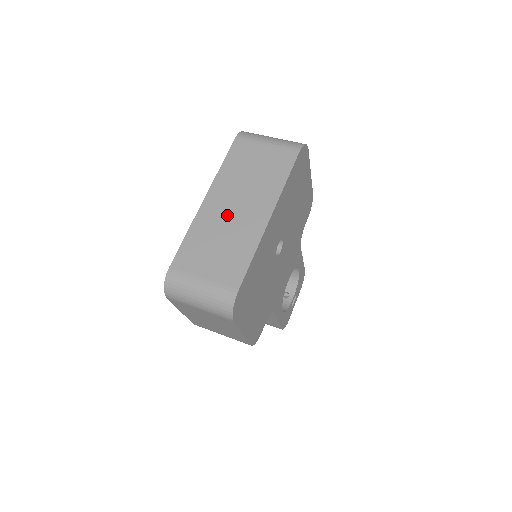
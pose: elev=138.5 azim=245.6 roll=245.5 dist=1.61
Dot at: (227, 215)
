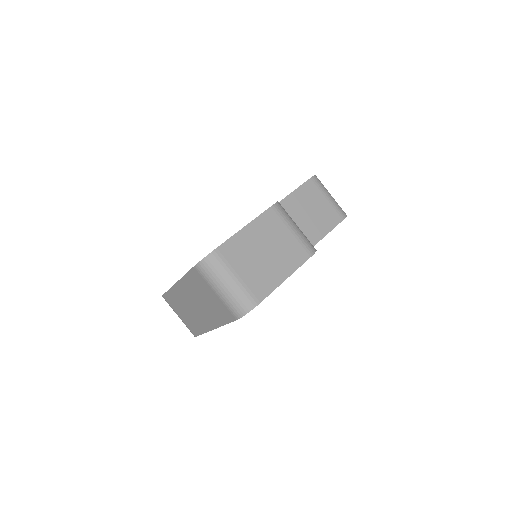
Dot at: (189, 304)
